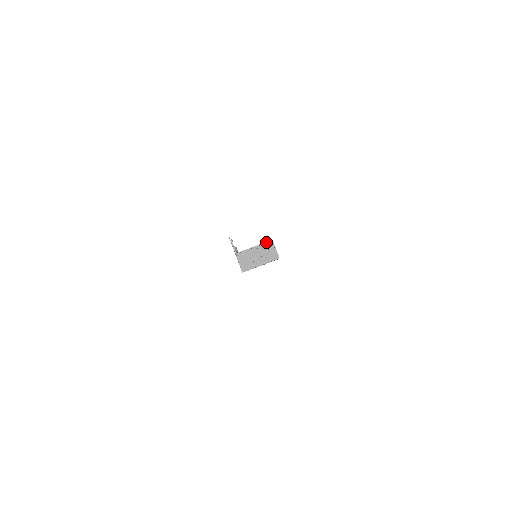
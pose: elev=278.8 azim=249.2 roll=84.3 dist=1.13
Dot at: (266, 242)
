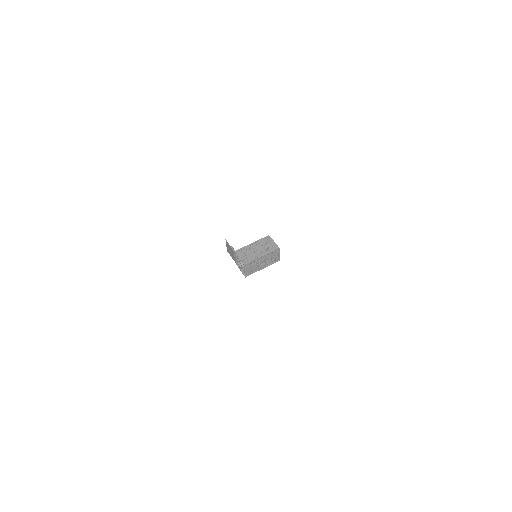
Dot at: (263, 238)
